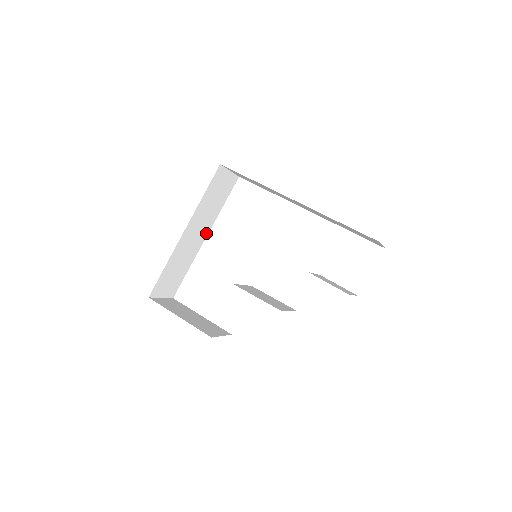
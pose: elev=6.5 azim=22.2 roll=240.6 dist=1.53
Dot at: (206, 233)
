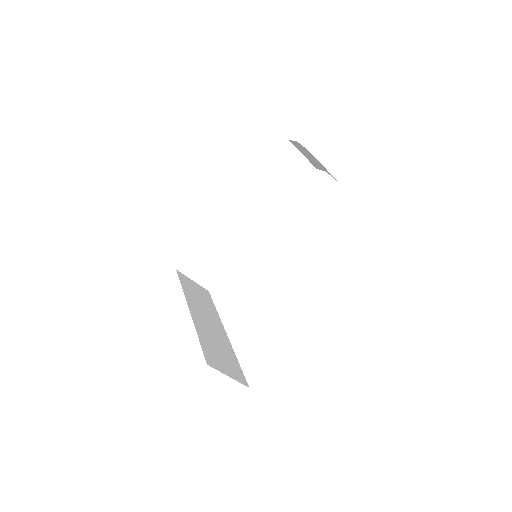
Dot at: (221, 327)
